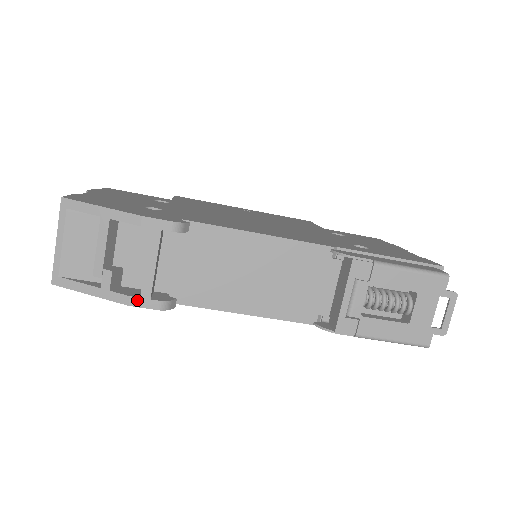
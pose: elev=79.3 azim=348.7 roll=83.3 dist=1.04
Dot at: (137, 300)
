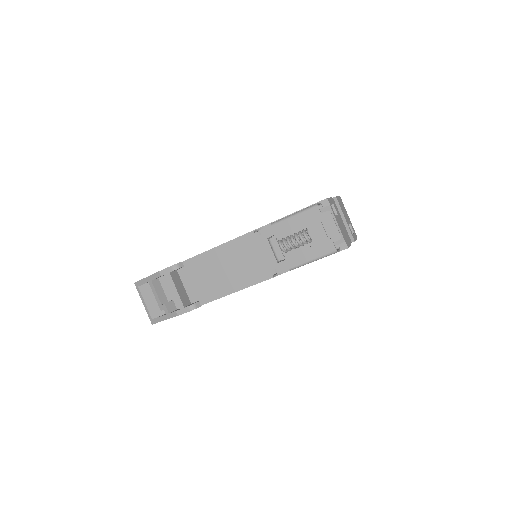
Dot at: (179, 311)
